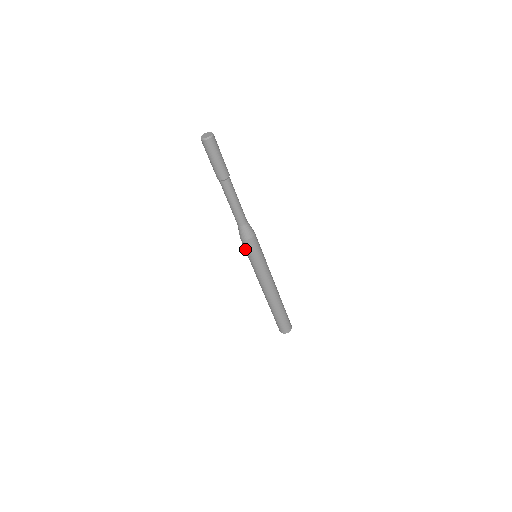
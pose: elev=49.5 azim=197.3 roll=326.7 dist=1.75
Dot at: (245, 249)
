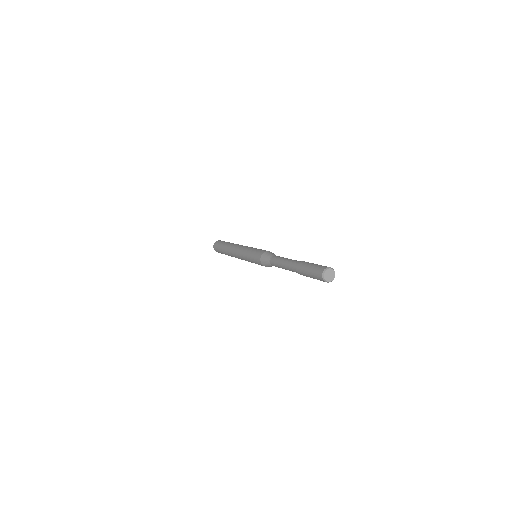
Dot at: (255, 257)
